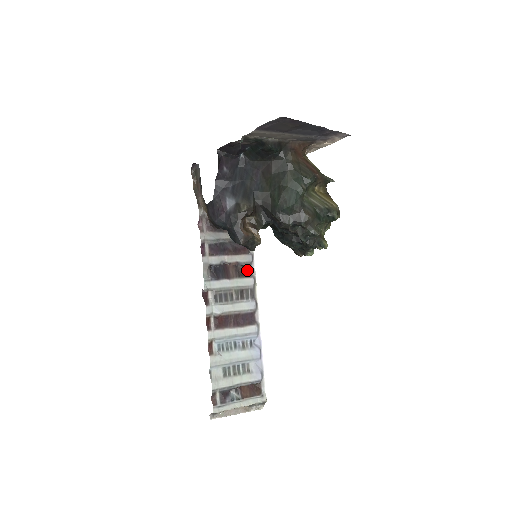
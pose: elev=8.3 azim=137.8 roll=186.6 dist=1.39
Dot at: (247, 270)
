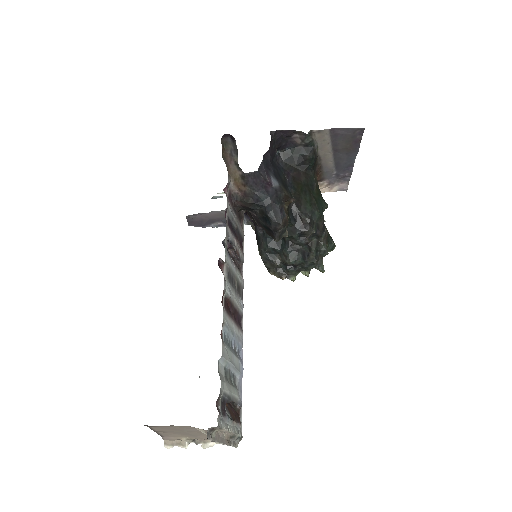
Dot at: (240, 269)
